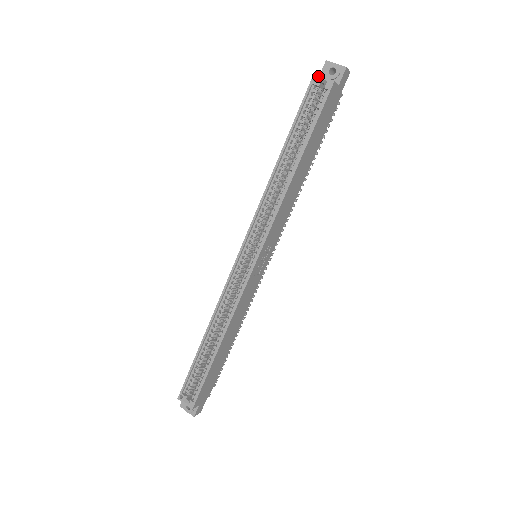
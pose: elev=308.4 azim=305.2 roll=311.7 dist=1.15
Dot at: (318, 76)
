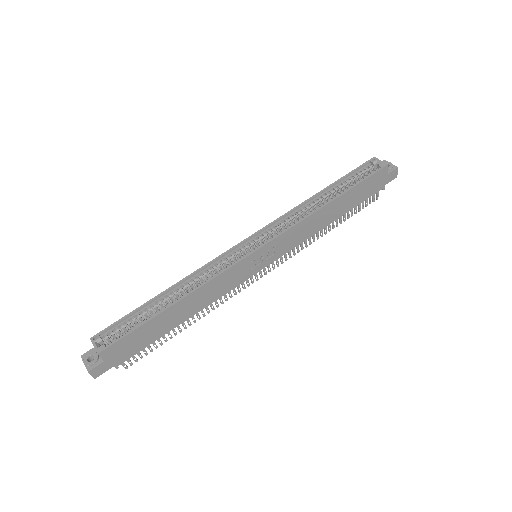
Dot at: (377, 159)
